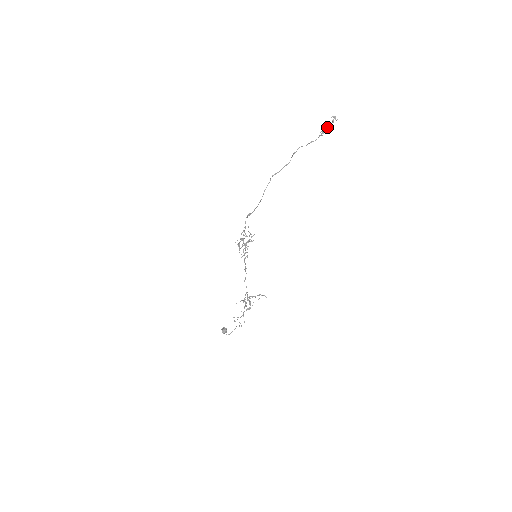
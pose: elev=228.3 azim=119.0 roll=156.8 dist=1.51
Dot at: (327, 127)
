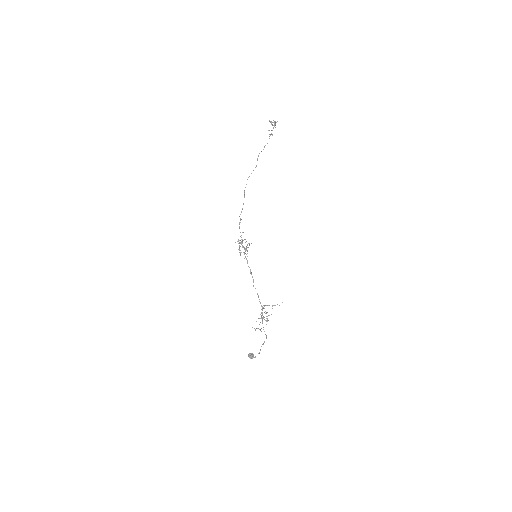
Dot at: (269, 121)
